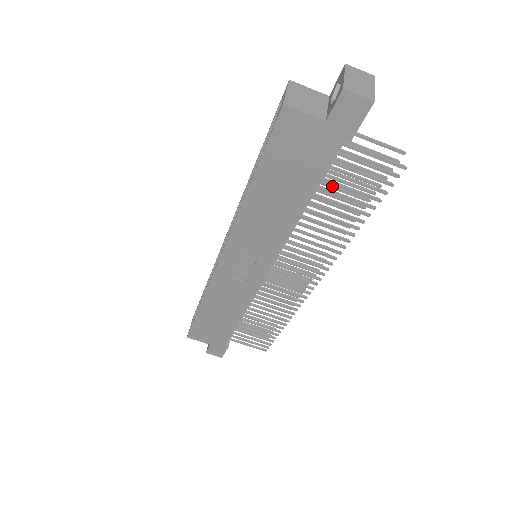
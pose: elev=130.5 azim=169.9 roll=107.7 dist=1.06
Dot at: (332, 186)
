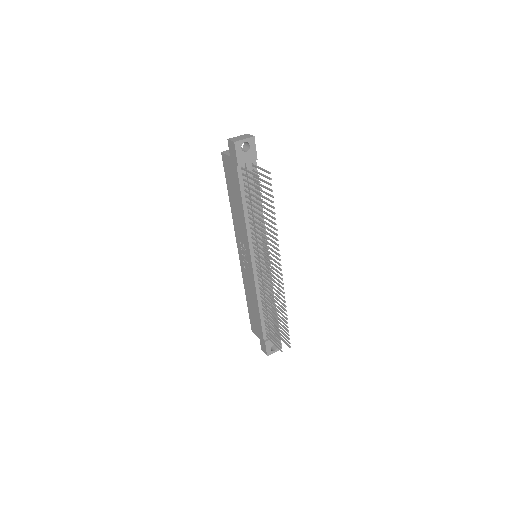
Dot at: (262, 201)
